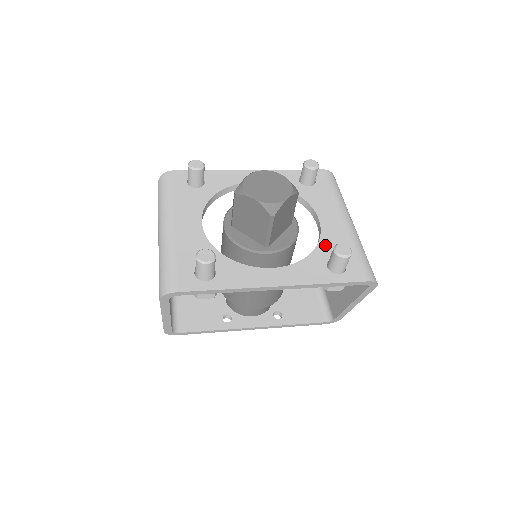
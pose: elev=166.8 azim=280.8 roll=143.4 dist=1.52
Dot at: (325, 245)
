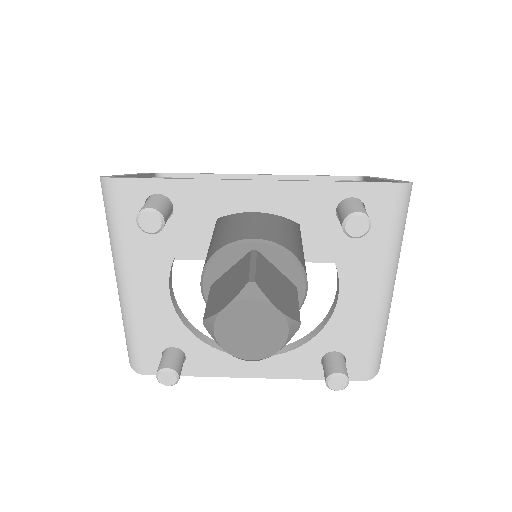
Dot at: (331, 333)
